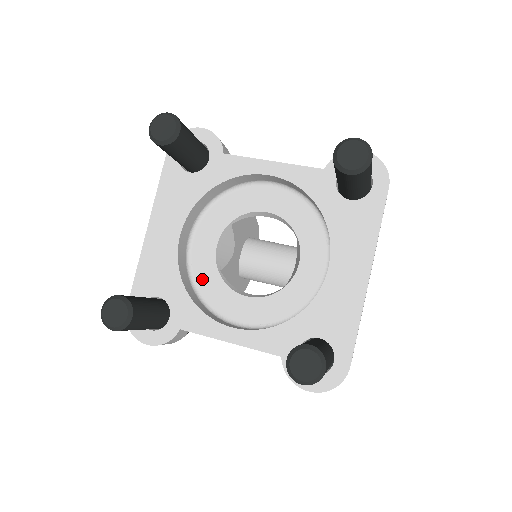
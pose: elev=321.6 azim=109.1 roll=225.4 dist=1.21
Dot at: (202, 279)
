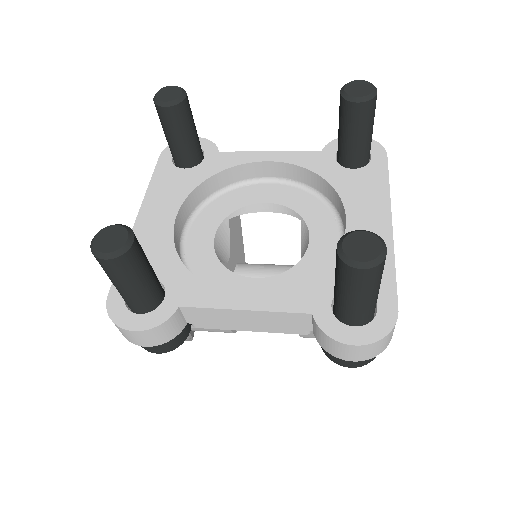
Dot at: (199, 269)
